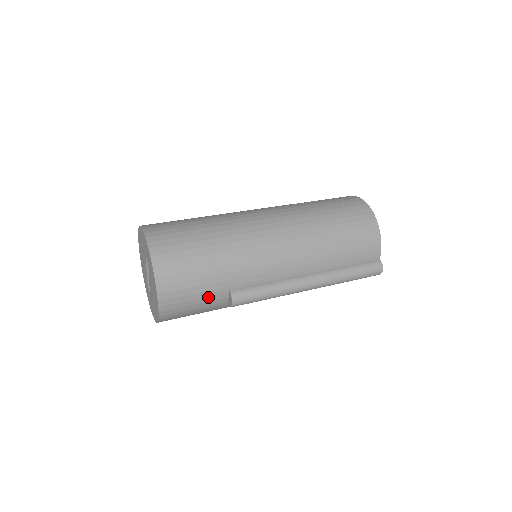
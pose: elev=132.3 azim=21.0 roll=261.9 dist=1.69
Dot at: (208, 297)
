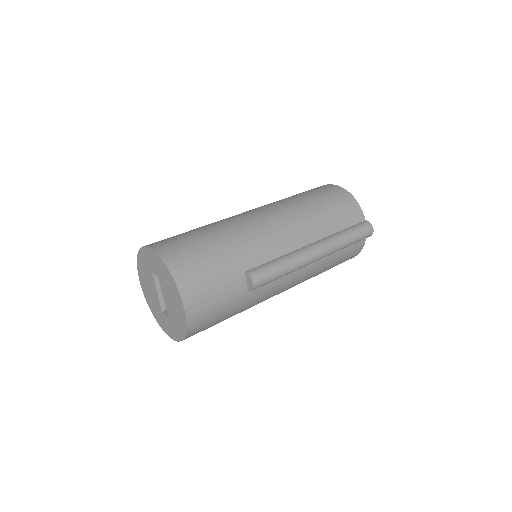
Dot at: (227, 284)
